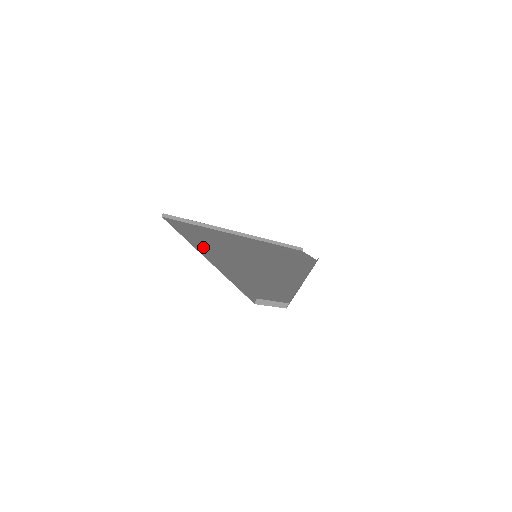
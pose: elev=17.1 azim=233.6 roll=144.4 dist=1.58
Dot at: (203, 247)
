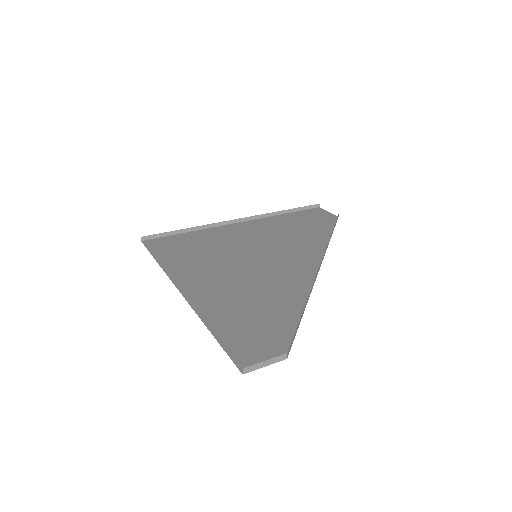
Dot at: (186, 278)
